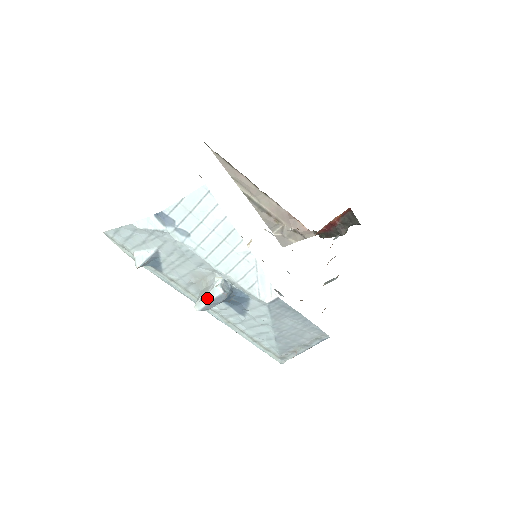
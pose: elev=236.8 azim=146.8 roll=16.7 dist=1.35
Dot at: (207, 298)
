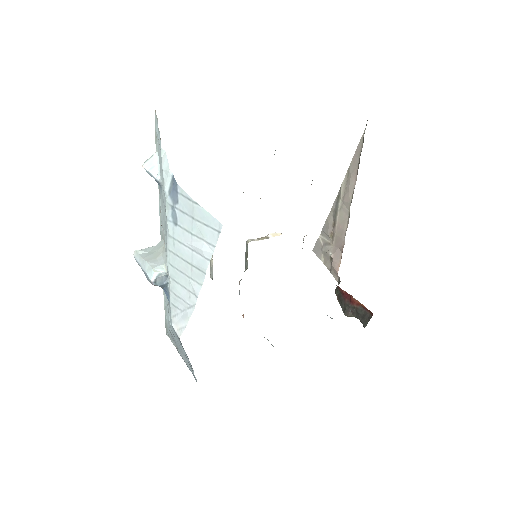
Dot at: (144, 264)
